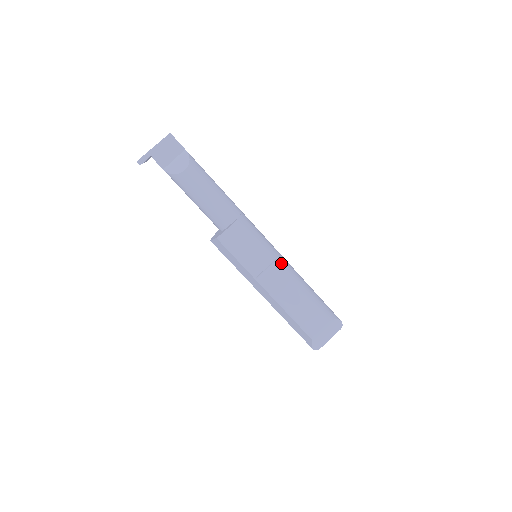
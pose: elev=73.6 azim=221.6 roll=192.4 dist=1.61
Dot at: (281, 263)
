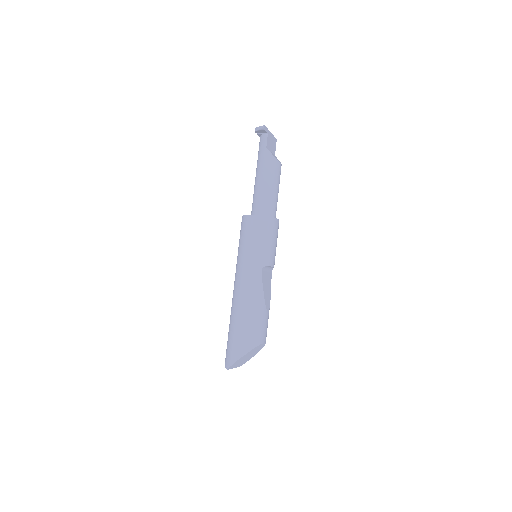
Dot at: (271, 275)
